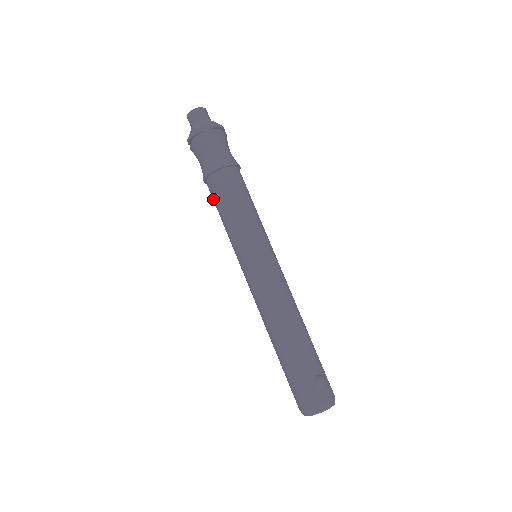
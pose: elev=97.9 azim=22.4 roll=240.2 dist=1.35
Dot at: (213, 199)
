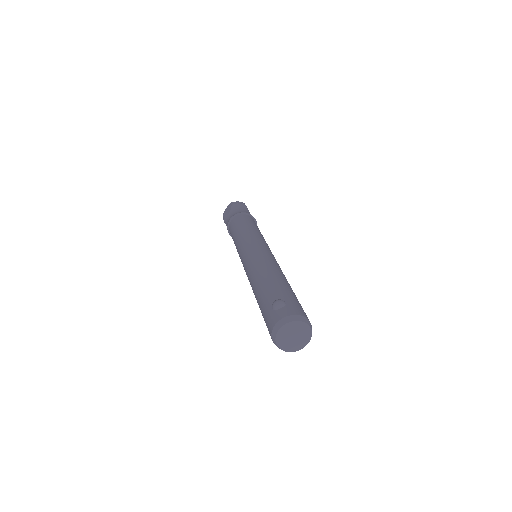
Dot at: occluded
